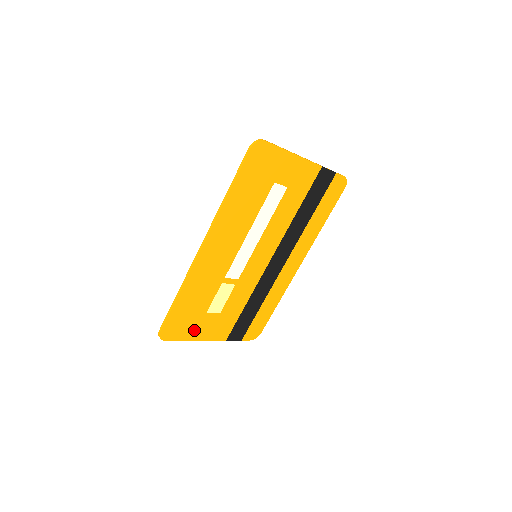
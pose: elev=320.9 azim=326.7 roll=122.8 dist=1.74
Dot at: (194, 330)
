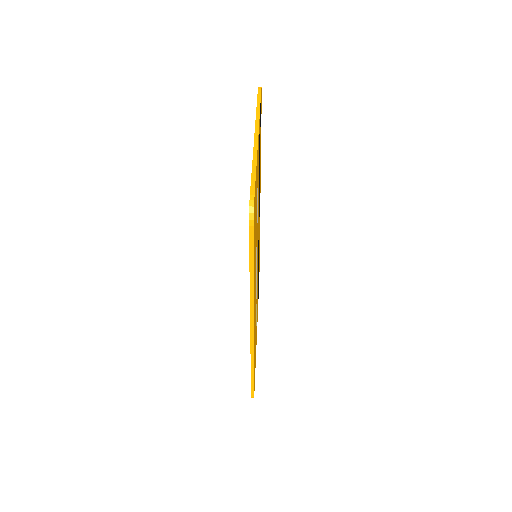
Dot at: occluded
